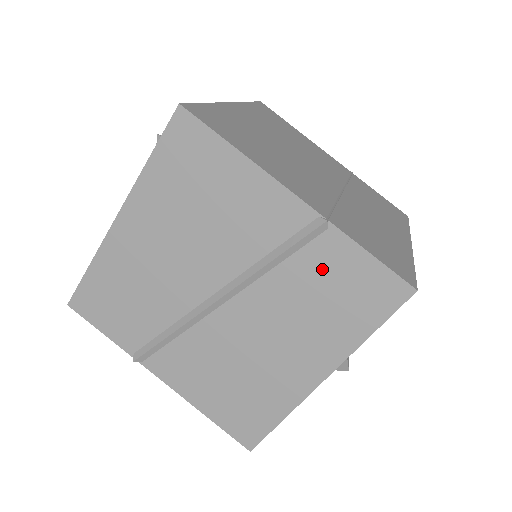
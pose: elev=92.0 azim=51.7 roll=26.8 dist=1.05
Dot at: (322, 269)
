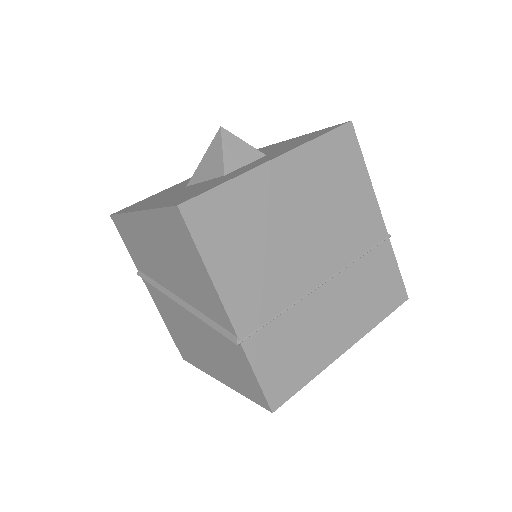
Dot at: (231, 353)
